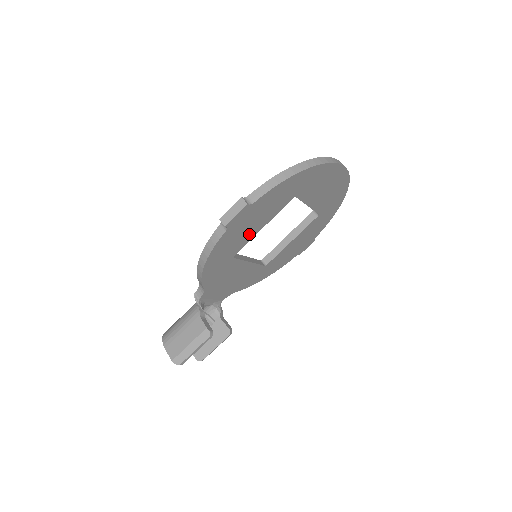
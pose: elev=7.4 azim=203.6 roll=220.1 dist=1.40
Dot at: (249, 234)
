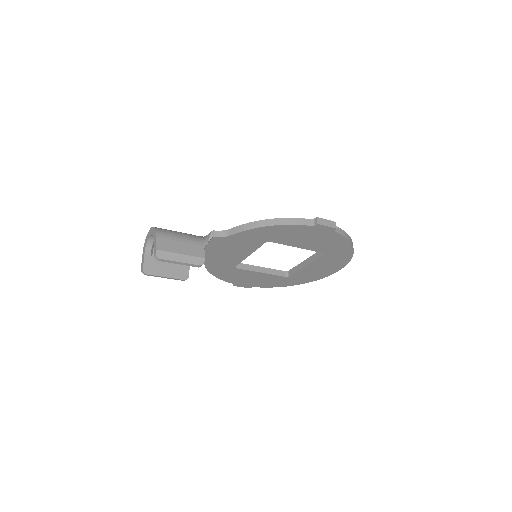
Dot at: (294, 241)
